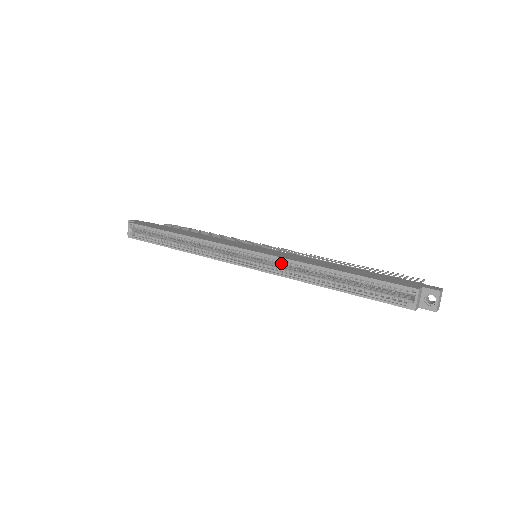
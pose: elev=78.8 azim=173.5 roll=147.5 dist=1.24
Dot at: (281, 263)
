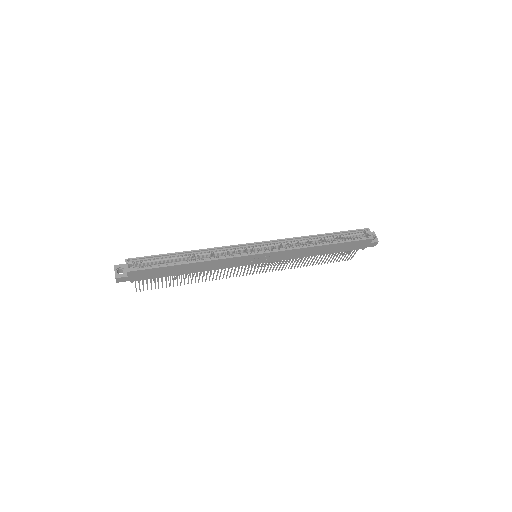
Dot at: (286, 243)
